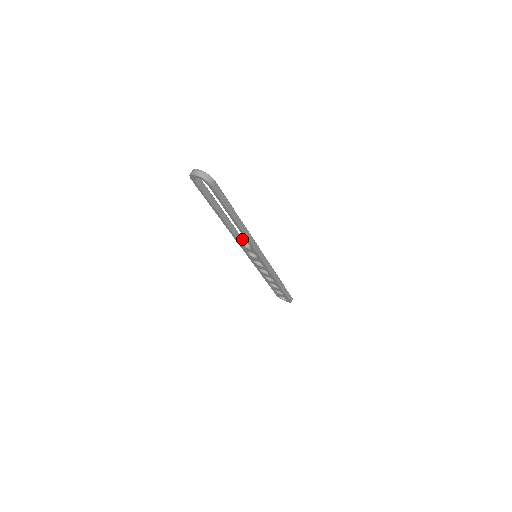
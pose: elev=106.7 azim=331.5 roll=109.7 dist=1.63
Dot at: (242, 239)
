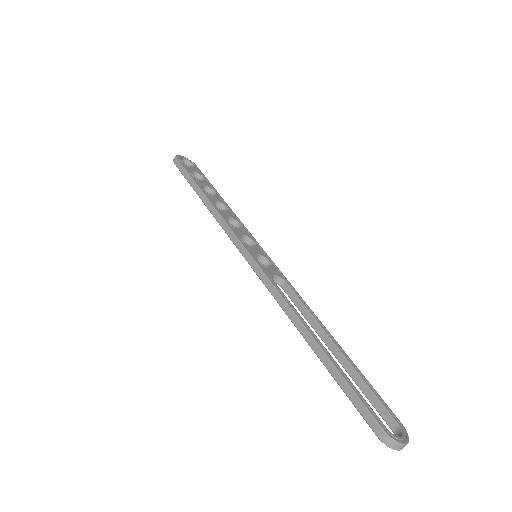
Dot at: (274, 283)
